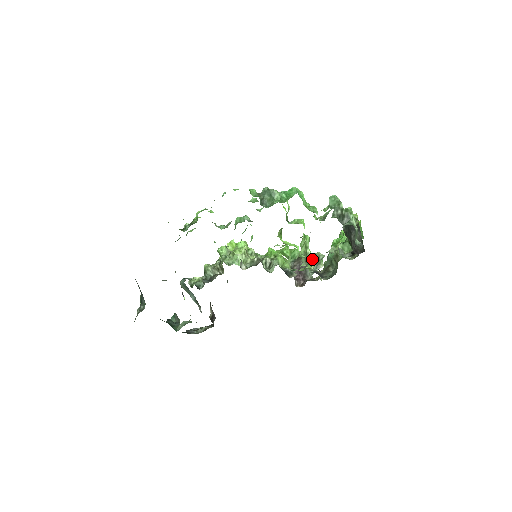
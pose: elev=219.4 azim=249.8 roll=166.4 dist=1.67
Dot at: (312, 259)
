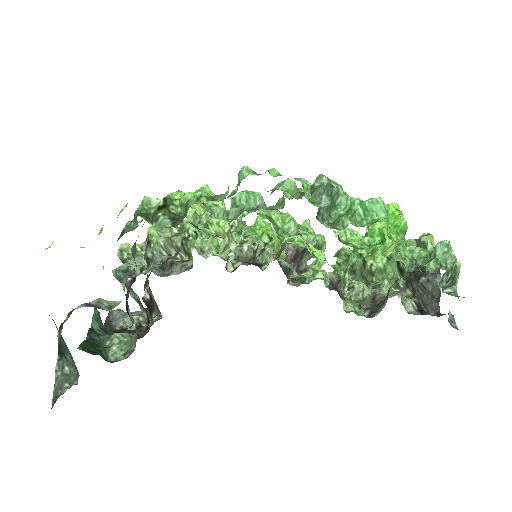
Dot at: (351, 292)
